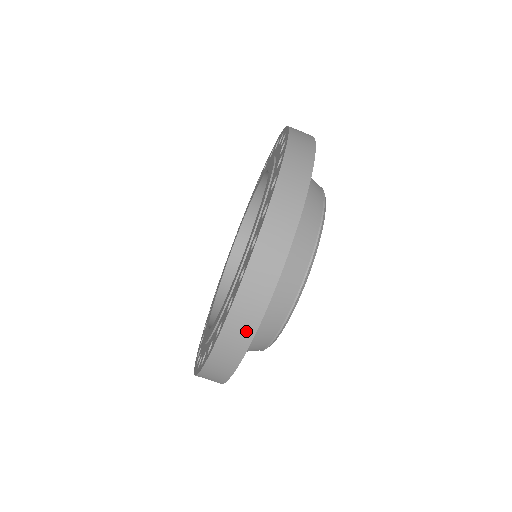
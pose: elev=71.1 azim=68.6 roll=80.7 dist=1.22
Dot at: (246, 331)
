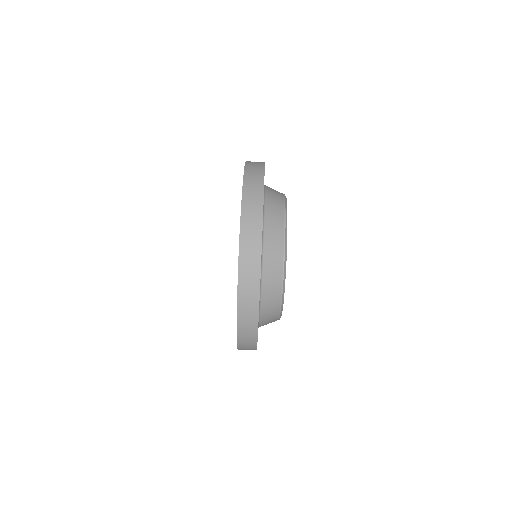
Dot at: (251, 339)
